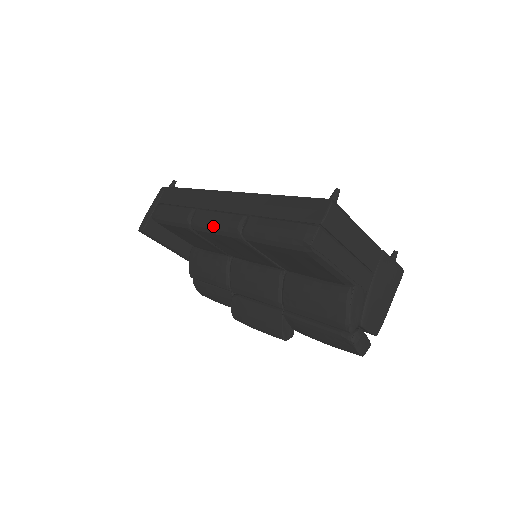
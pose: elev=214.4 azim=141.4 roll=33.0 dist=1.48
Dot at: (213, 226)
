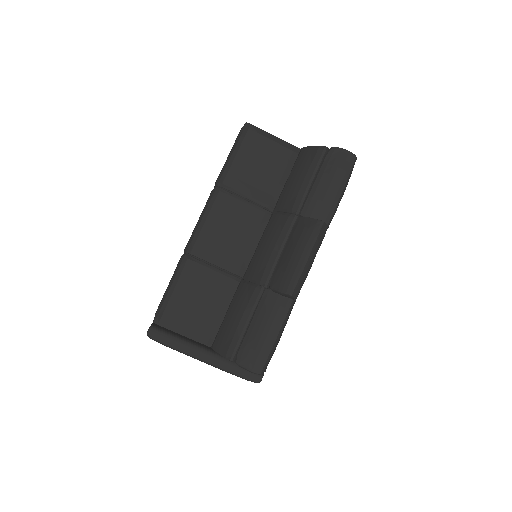
Dot at: (200, 219)
